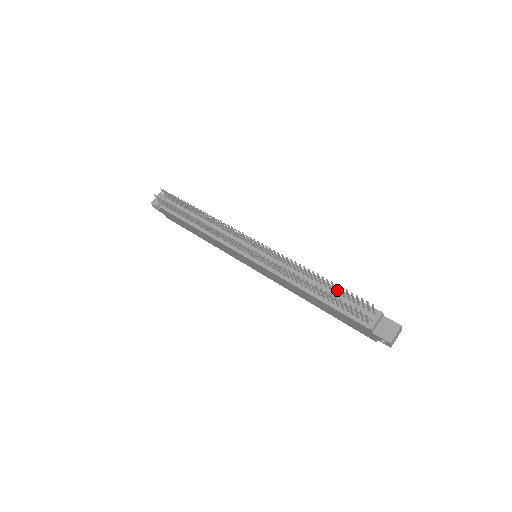
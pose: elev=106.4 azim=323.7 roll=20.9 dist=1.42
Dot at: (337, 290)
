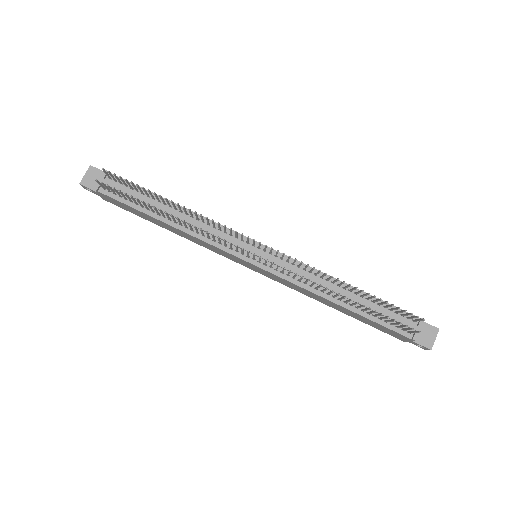
Dot at: occluded
